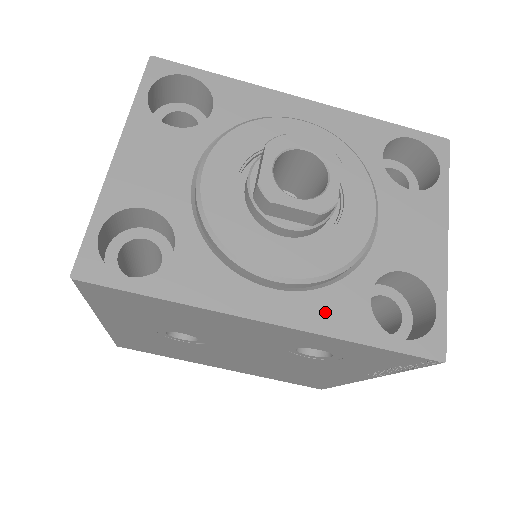
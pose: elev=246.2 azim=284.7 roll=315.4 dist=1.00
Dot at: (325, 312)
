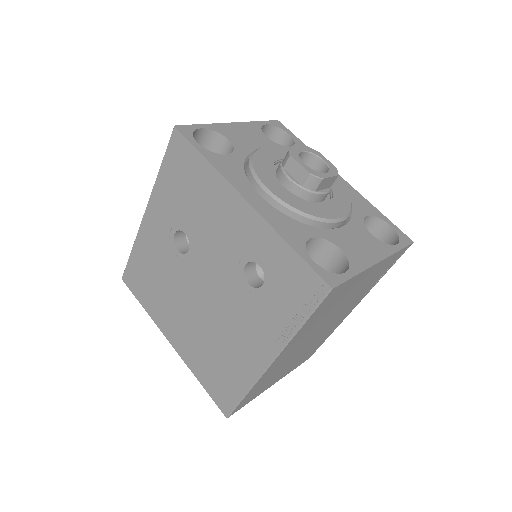
Dot at: (280, 221)
